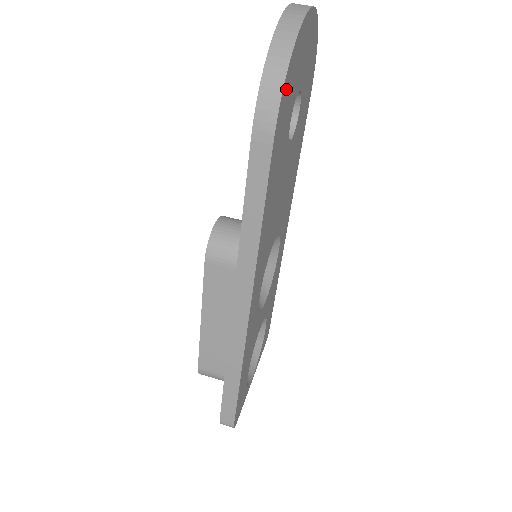
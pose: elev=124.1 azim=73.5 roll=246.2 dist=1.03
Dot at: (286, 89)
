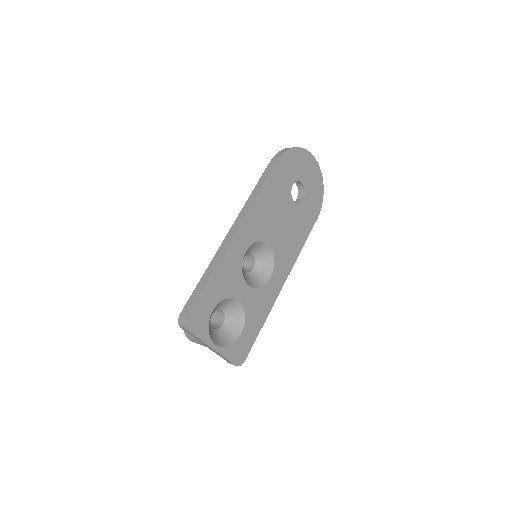
Dot at: (290, 156)
